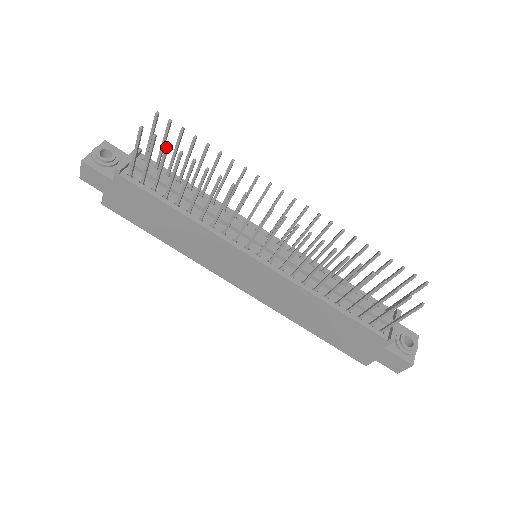
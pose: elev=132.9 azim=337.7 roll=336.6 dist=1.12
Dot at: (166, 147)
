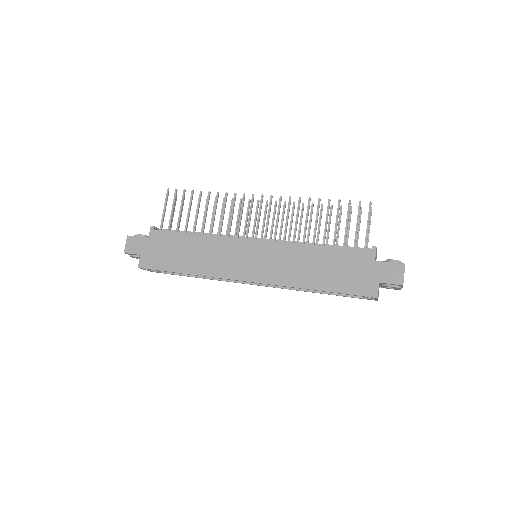
Dot at: (184, 192)
